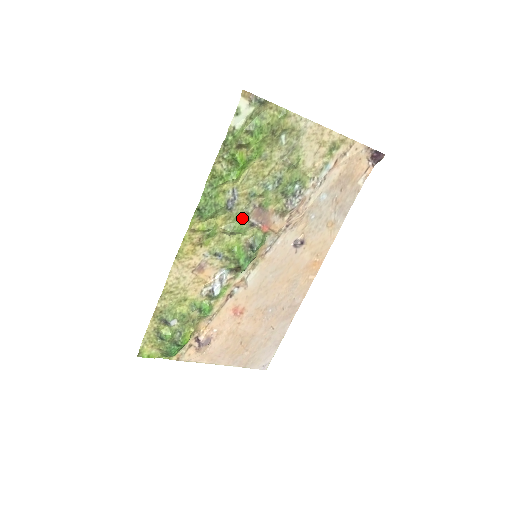
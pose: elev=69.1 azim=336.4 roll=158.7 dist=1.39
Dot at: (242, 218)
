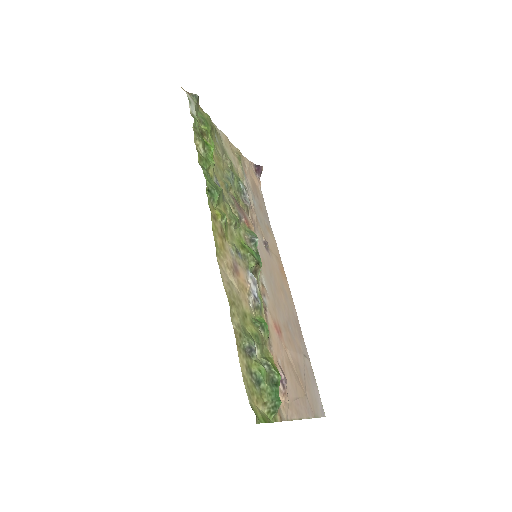
Dot at: (231, 211)
